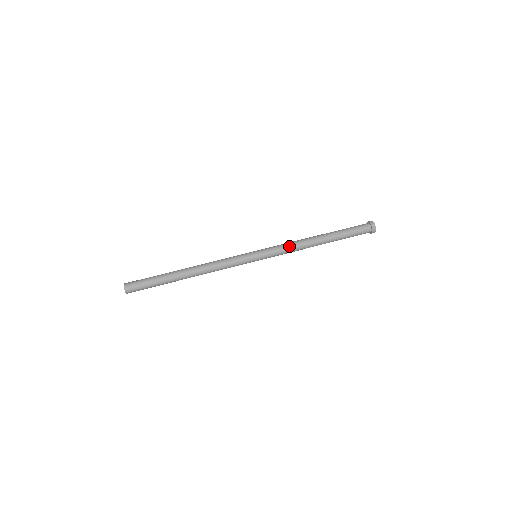
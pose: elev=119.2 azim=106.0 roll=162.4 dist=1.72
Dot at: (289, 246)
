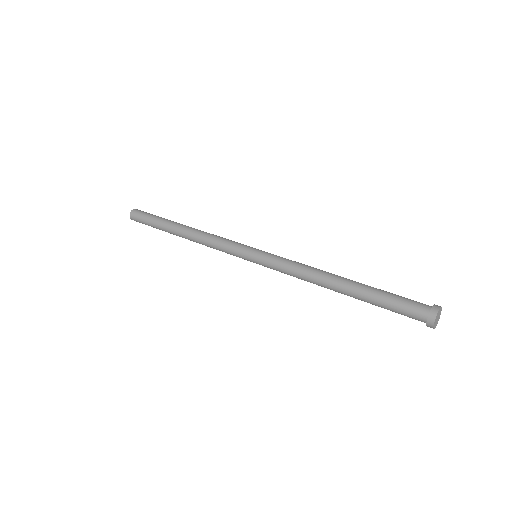
Dot at: (296, 265)
